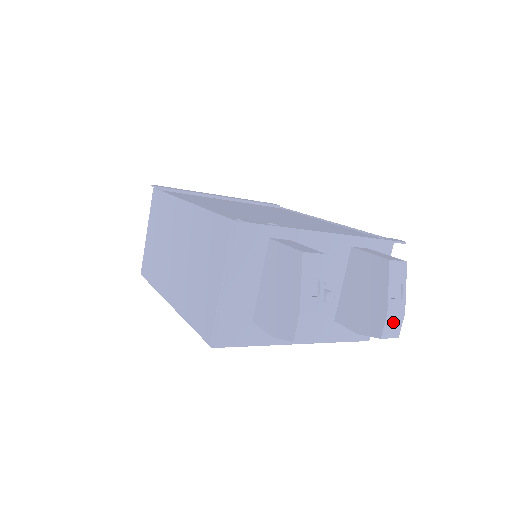
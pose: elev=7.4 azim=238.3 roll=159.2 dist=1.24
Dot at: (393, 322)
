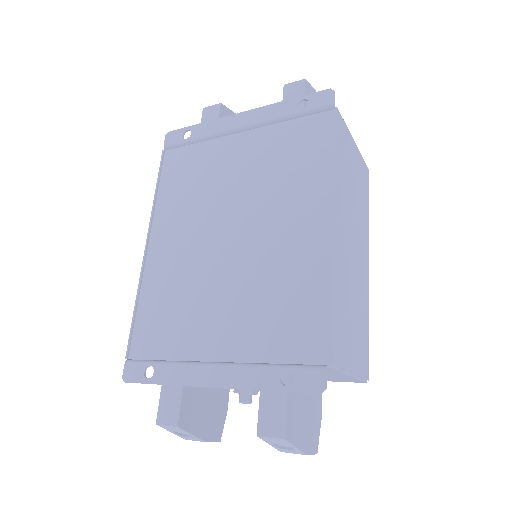
Dot at: occluded
